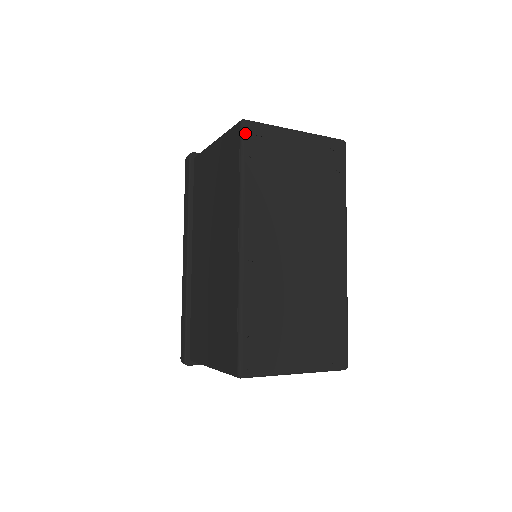
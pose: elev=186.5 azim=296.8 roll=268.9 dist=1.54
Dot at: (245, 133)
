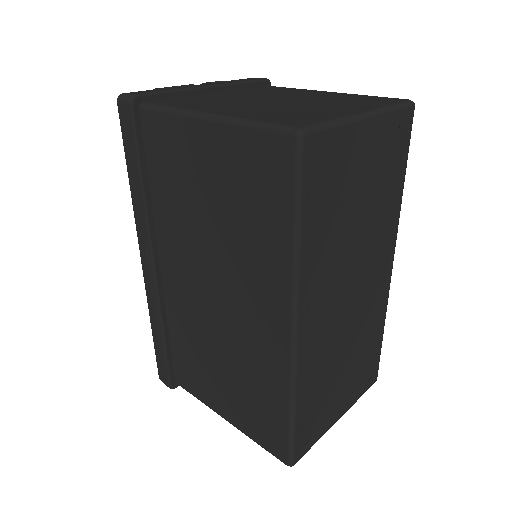
Dot at: (303, 158)
